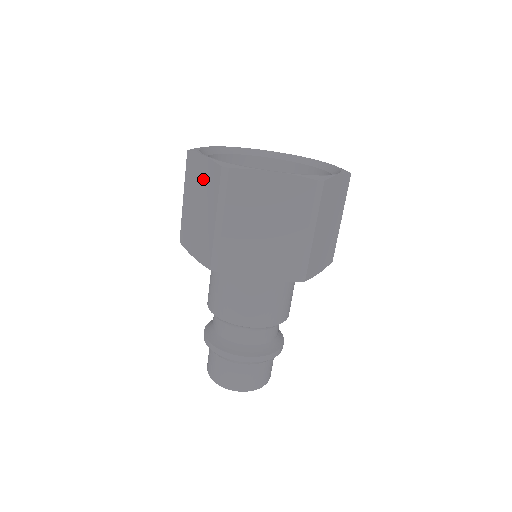
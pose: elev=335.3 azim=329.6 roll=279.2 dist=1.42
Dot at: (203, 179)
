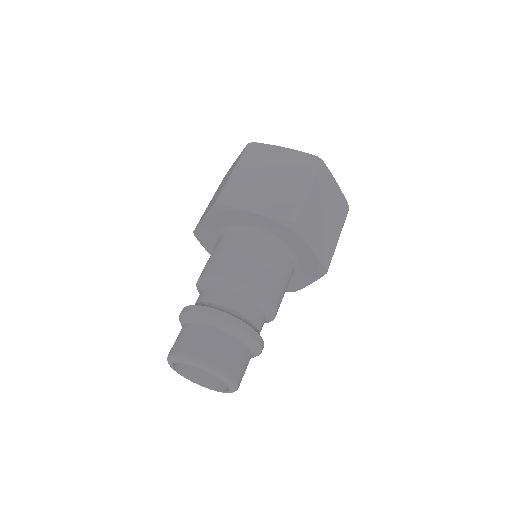
Dot at: occluded
